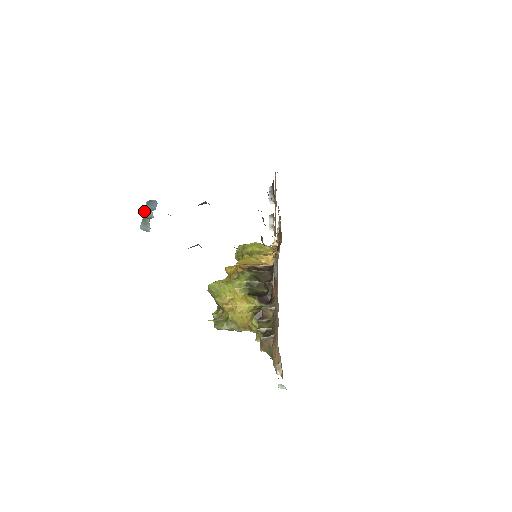
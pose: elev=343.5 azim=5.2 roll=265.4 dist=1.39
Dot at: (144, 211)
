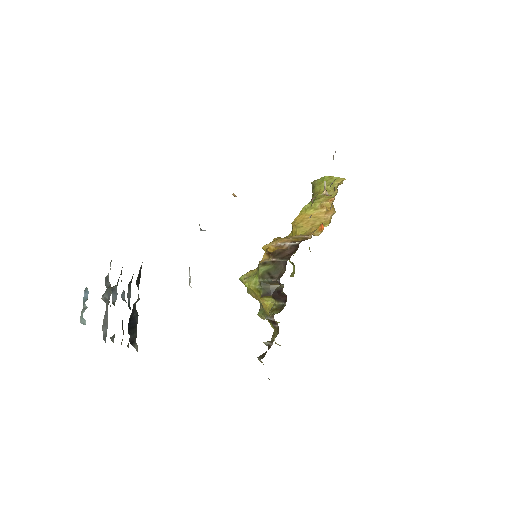
Dot at: (83, 301)
